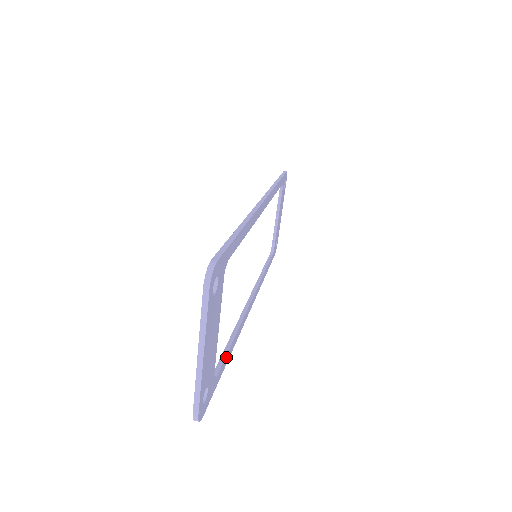
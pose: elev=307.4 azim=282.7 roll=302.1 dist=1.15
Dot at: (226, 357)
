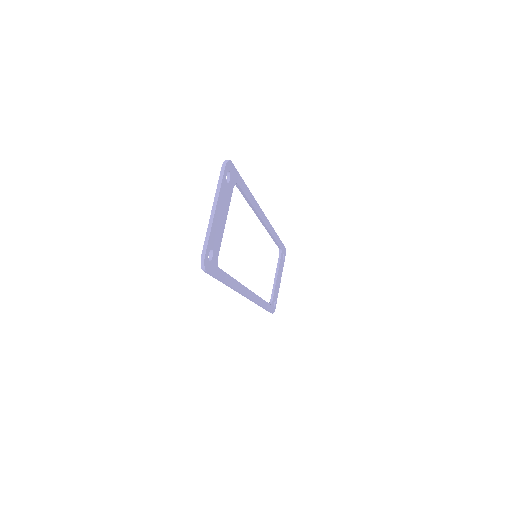
Dot at: (227, 276)
